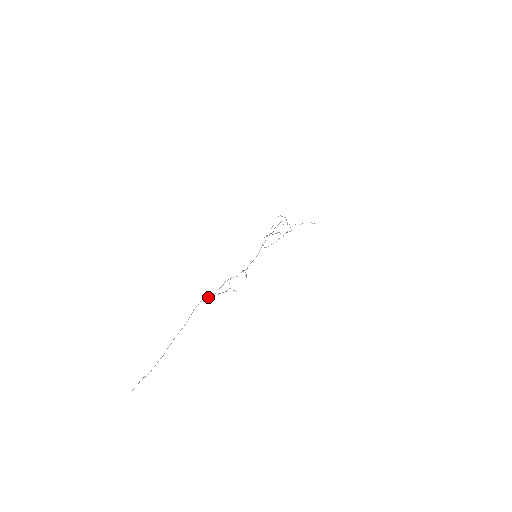
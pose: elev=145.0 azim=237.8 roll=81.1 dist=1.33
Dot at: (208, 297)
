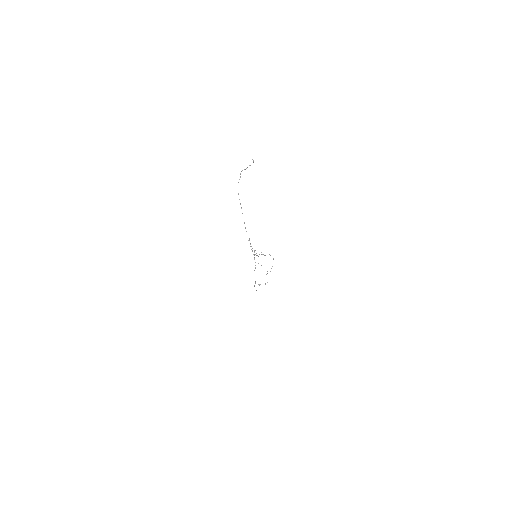
Dot at: (255, 283)
